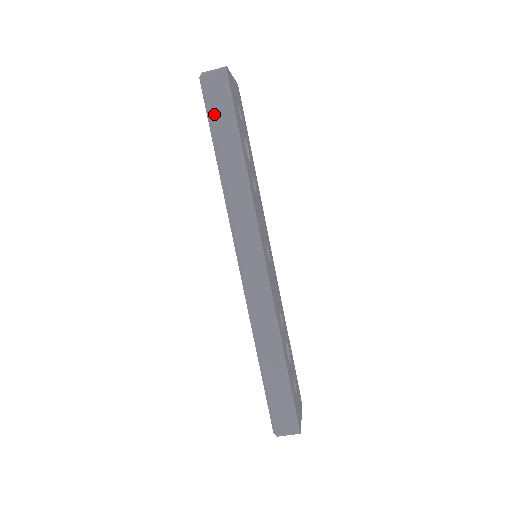
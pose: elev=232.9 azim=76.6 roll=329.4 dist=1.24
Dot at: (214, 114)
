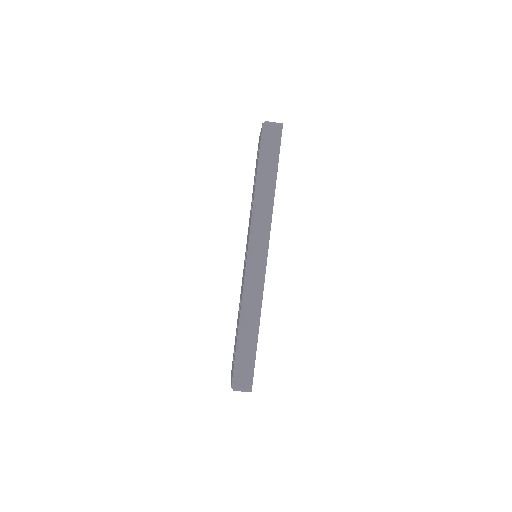
Dot at: (265, 150)
